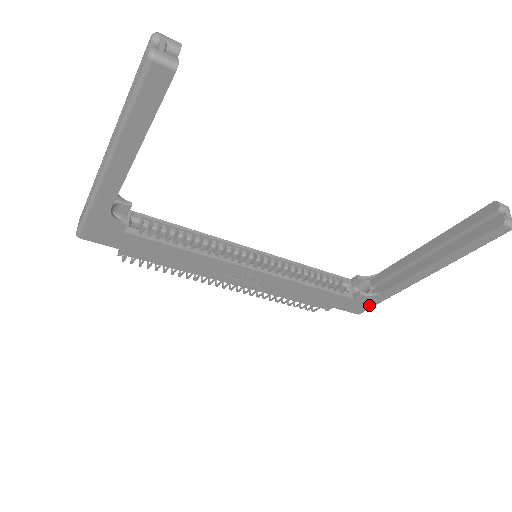
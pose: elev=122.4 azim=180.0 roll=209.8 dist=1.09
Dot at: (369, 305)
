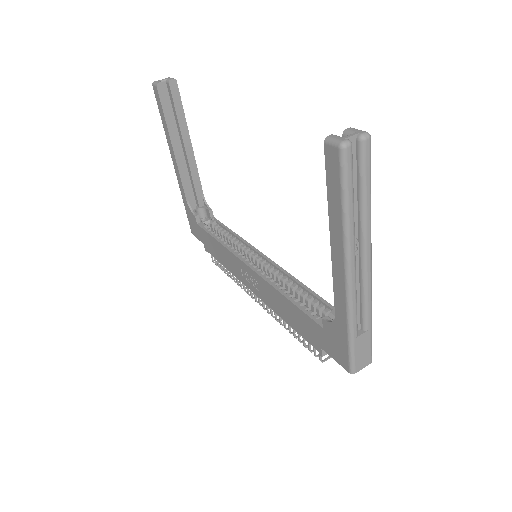
Dot at: (344, 348)
